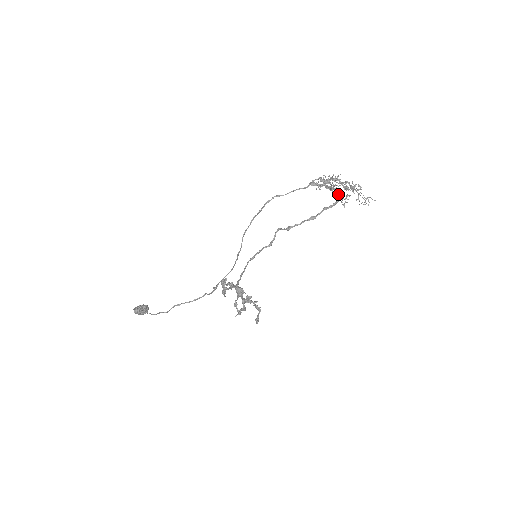
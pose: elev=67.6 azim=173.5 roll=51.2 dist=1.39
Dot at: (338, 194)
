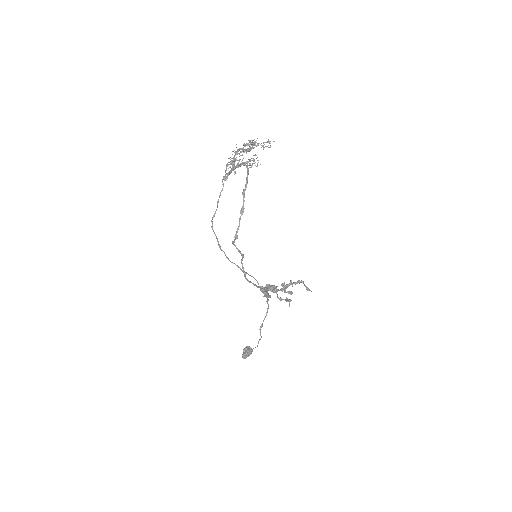
Dot at: (247, 163)
